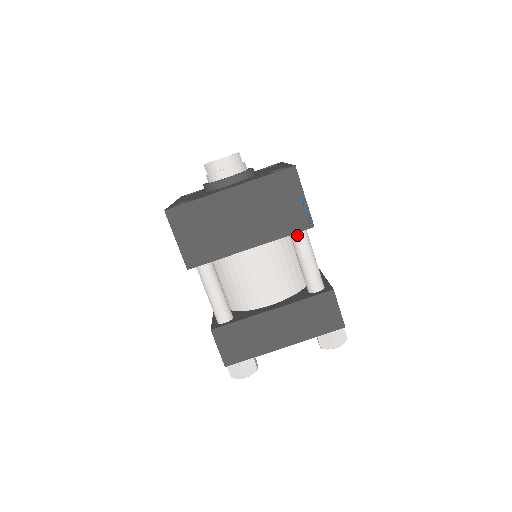
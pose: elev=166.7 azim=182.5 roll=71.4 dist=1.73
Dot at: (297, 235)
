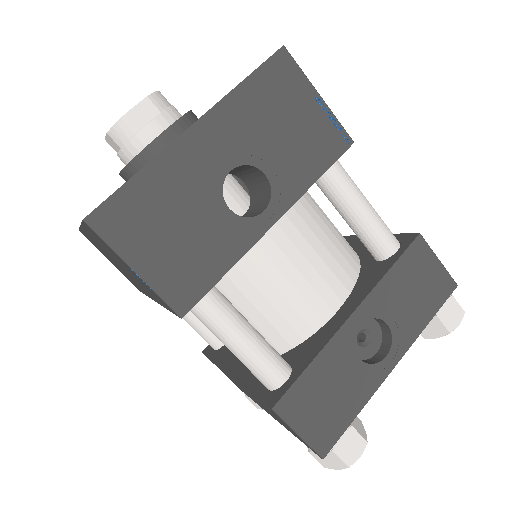
Dot at: occluded
